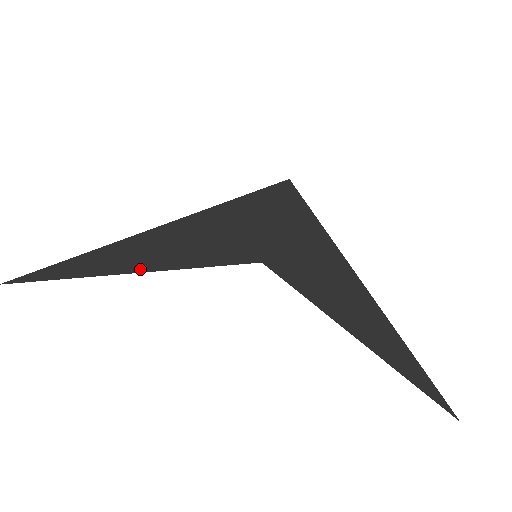
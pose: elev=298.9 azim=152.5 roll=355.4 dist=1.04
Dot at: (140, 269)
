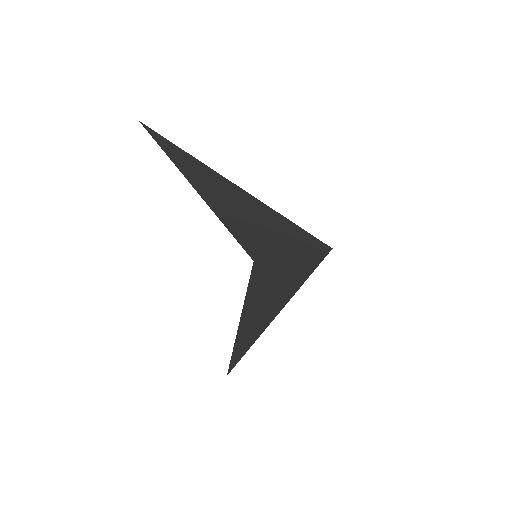
Dot at: (204, 196)
